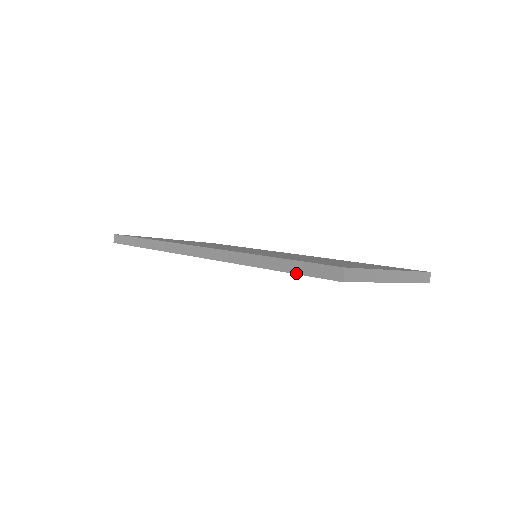
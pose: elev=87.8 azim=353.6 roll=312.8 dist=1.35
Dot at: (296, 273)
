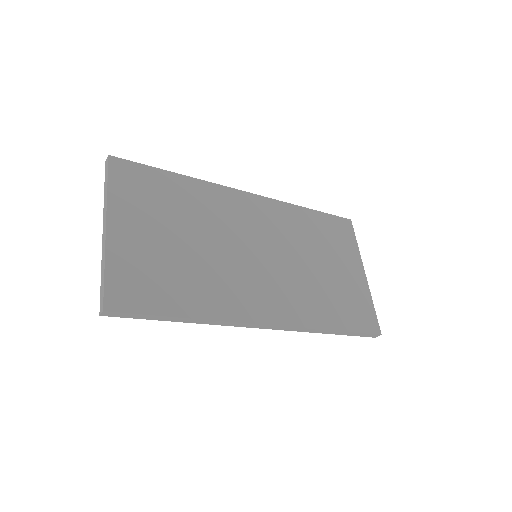
Dot at: occluded
